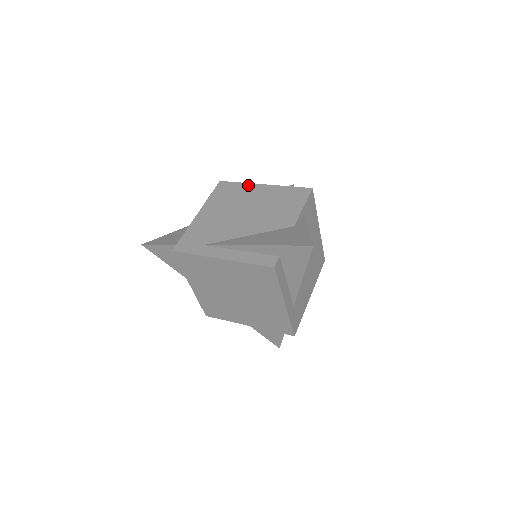
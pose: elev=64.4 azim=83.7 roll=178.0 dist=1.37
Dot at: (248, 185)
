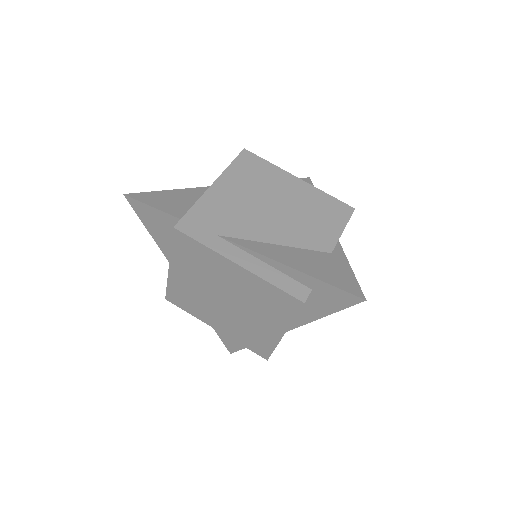
Dot at: (280, 170)
